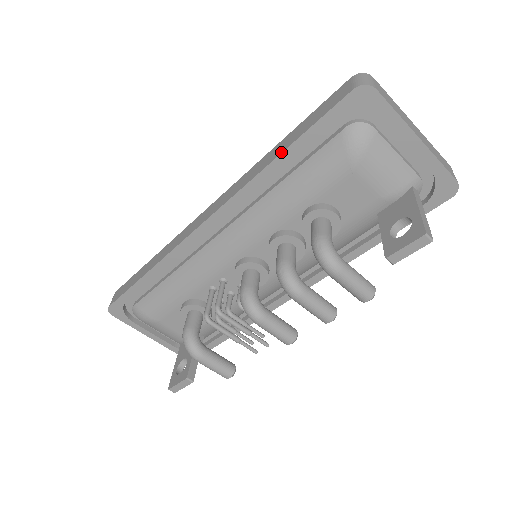
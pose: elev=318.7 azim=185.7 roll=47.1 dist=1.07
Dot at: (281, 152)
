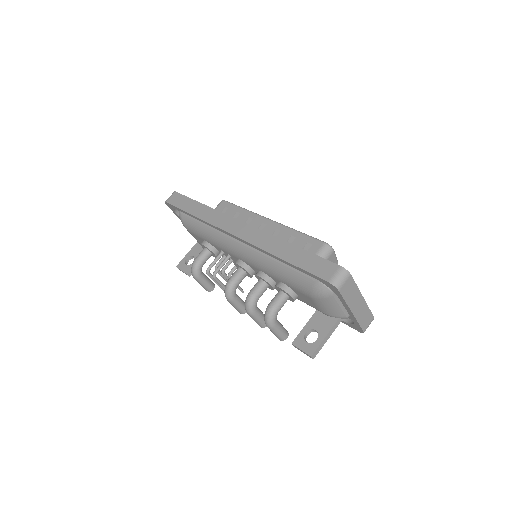
Dot at: (283, 259)
